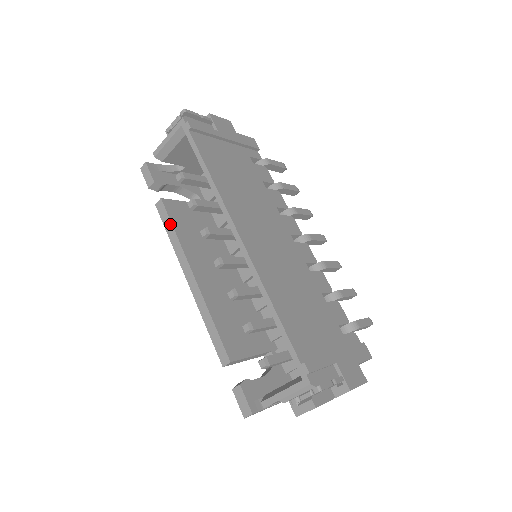
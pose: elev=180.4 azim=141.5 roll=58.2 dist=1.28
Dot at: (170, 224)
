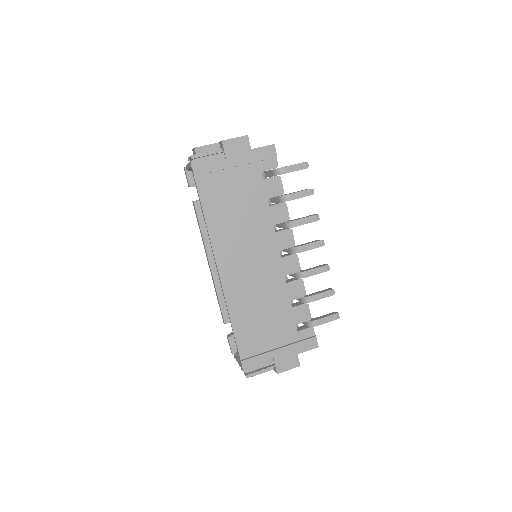
Dot at: (198, 223)
